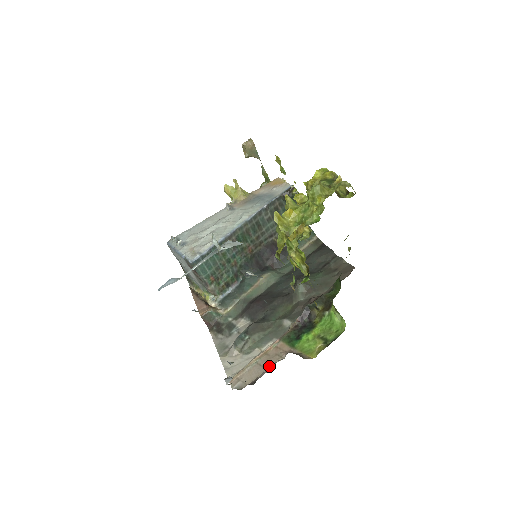
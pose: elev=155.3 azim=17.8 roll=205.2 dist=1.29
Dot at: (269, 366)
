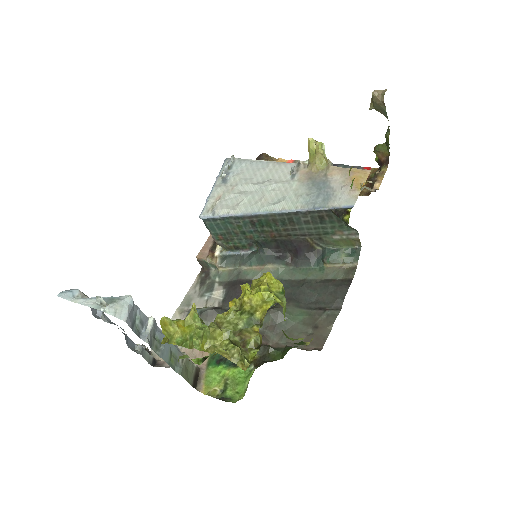
Dot at: occluded
